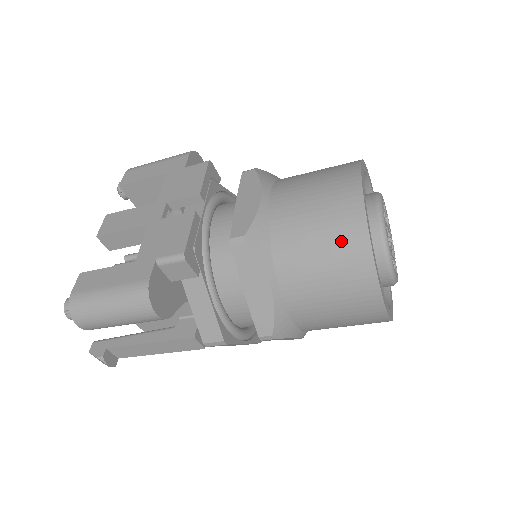
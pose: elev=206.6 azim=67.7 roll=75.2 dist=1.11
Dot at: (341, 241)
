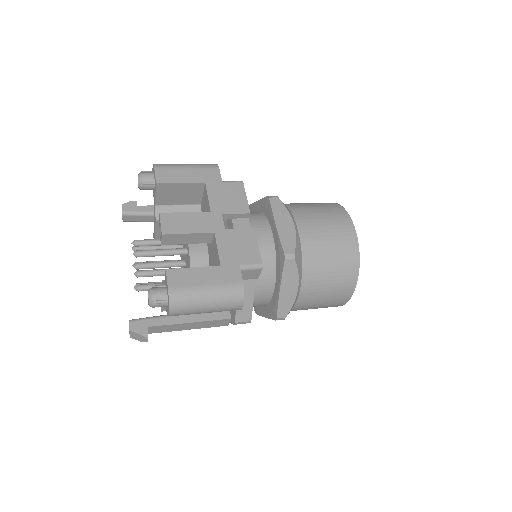
Dot at: (344, 263)
